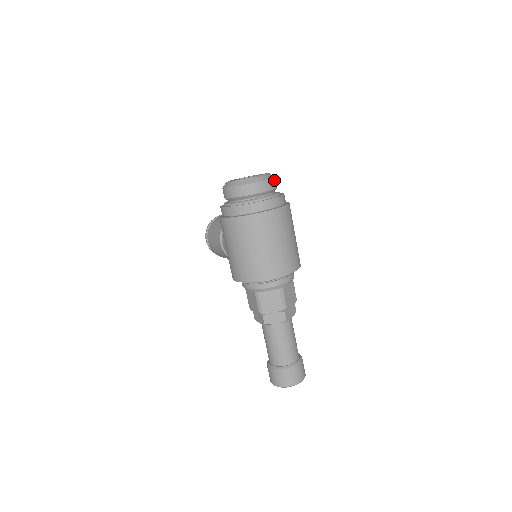
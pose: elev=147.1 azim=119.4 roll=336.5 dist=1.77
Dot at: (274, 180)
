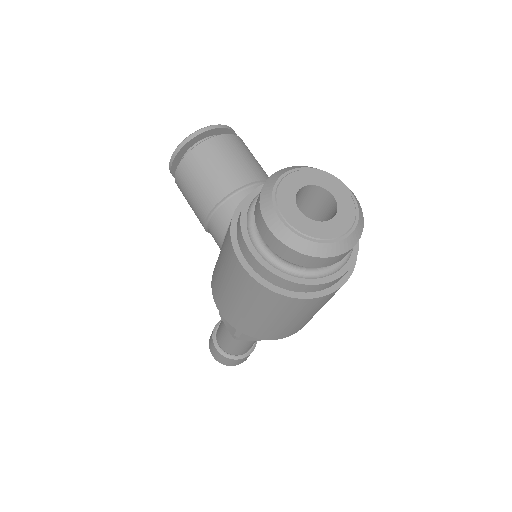
Dot at: (361, 230)
